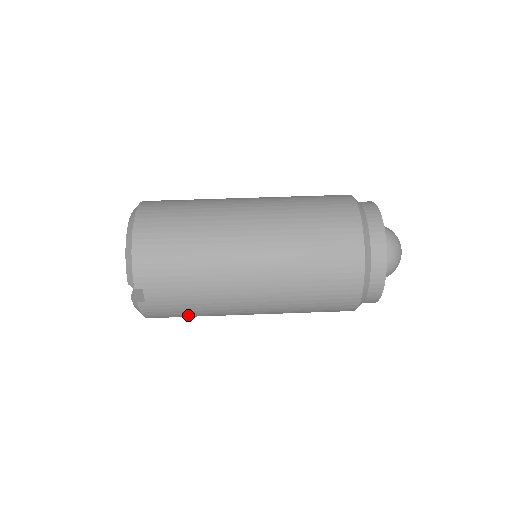
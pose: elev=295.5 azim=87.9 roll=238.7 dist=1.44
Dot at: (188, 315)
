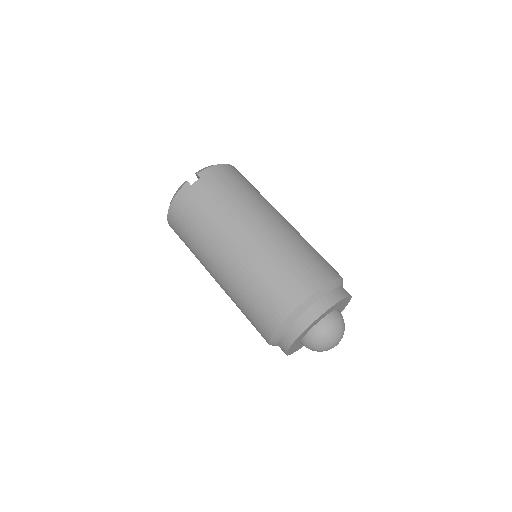
Dot at: (193, 223)
